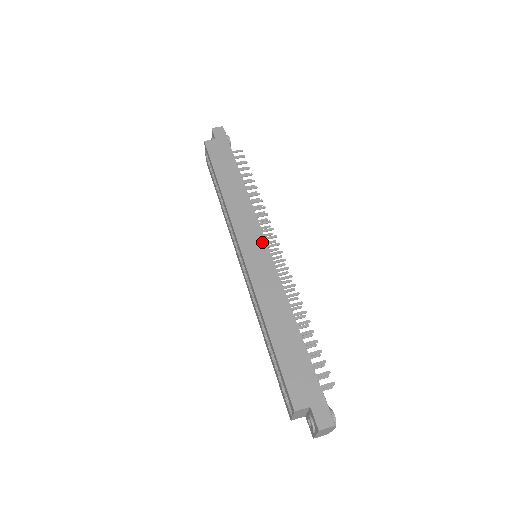
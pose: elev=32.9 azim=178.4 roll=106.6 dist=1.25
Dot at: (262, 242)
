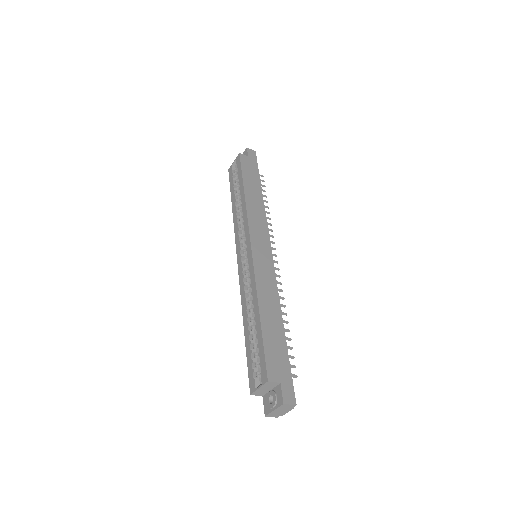
Dot at: (268, 246)
